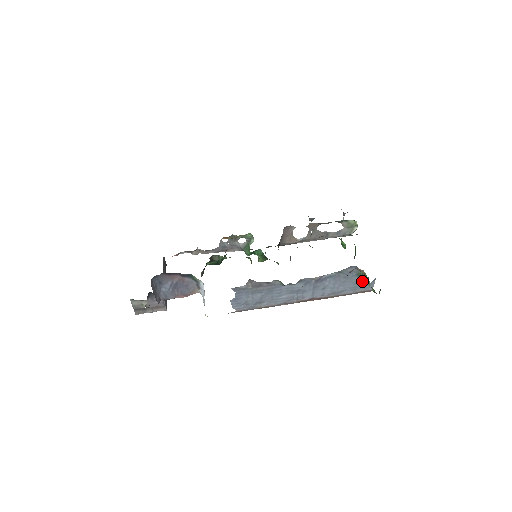
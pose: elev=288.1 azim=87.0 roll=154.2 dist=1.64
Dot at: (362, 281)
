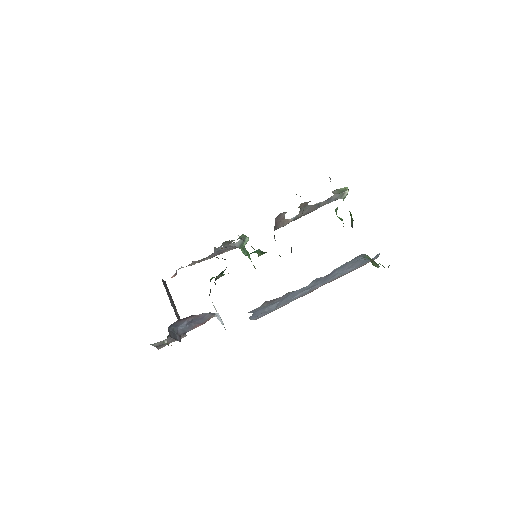
Dot at: (369, 259)
